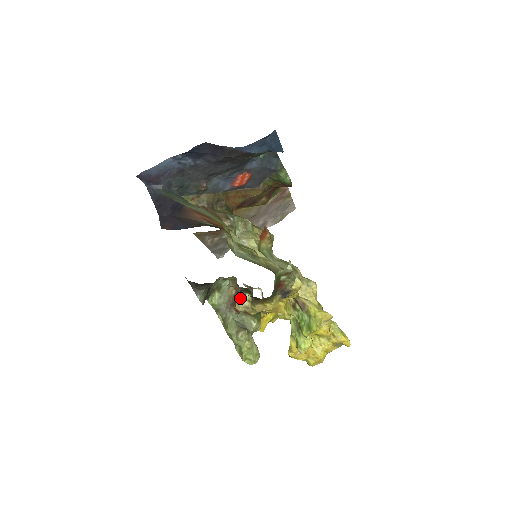
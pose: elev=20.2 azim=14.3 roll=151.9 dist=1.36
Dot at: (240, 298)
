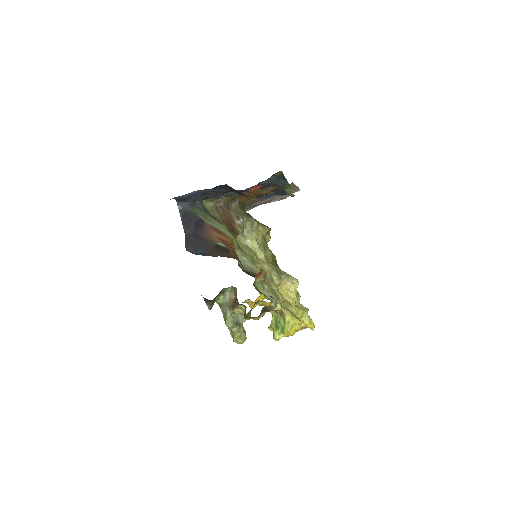
Dot at: (237, 307)
